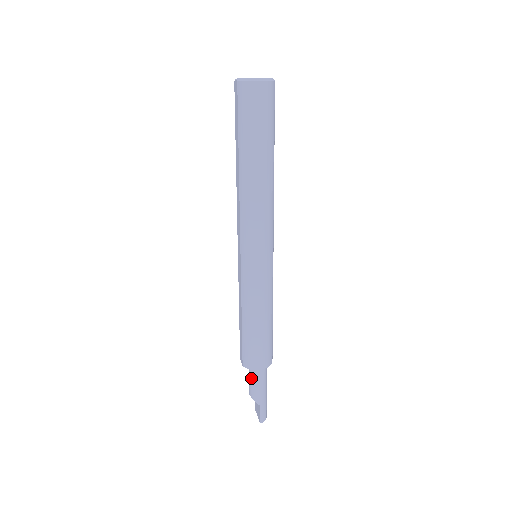
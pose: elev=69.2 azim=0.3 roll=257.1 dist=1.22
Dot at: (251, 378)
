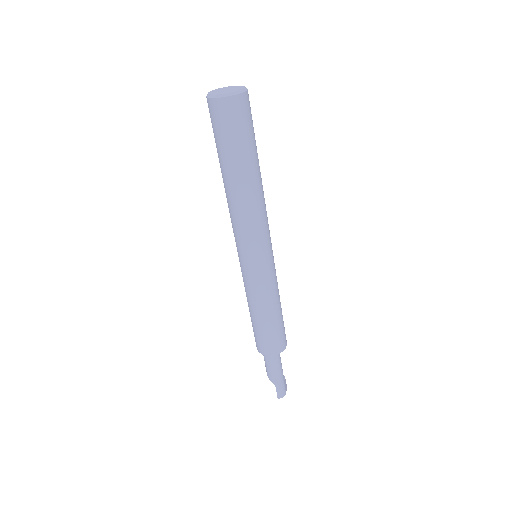
Dot at: occluded
